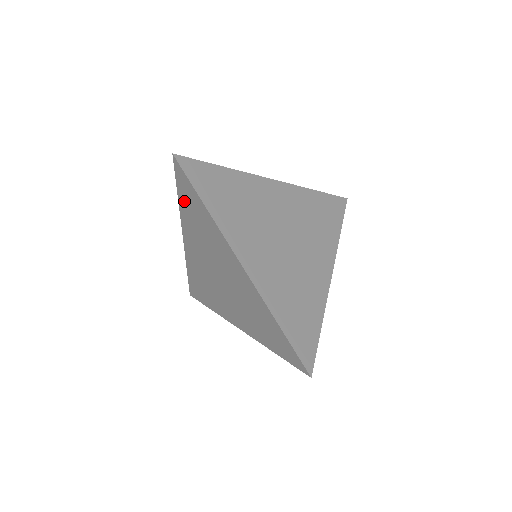
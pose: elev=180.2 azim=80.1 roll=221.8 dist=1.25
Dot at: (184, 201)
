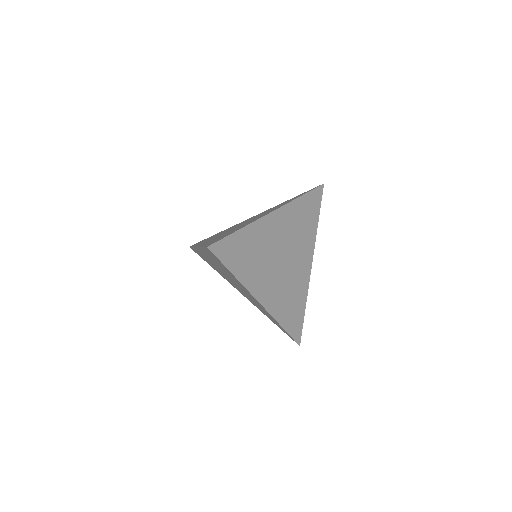
Dot at: (209, 254)
